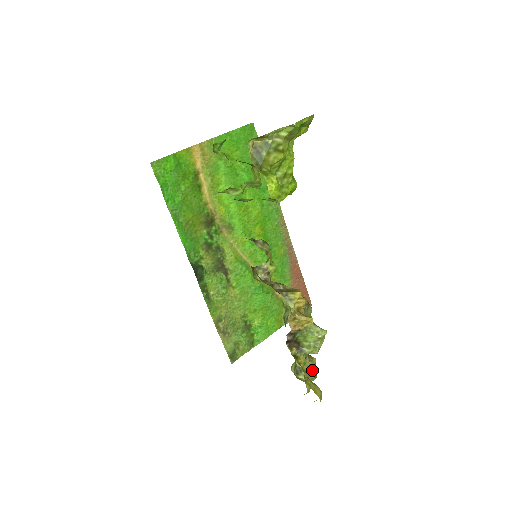
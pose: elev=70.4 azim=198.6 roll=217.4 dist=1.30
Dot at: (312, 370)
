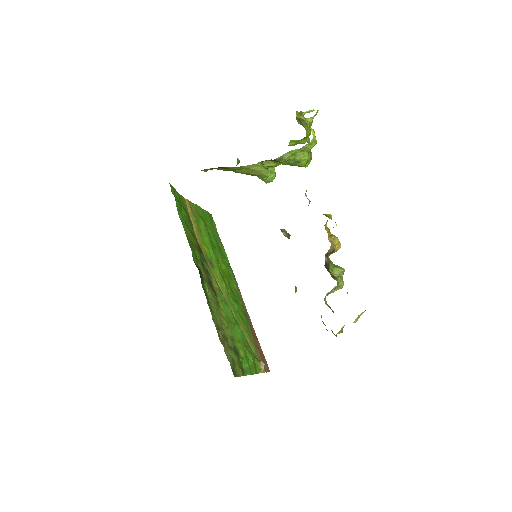
Dot at: occluded
